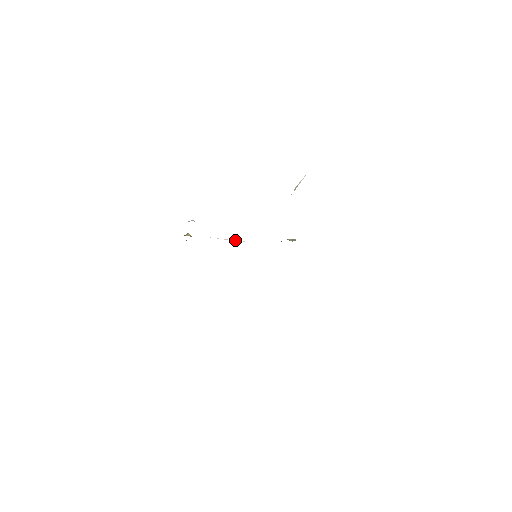
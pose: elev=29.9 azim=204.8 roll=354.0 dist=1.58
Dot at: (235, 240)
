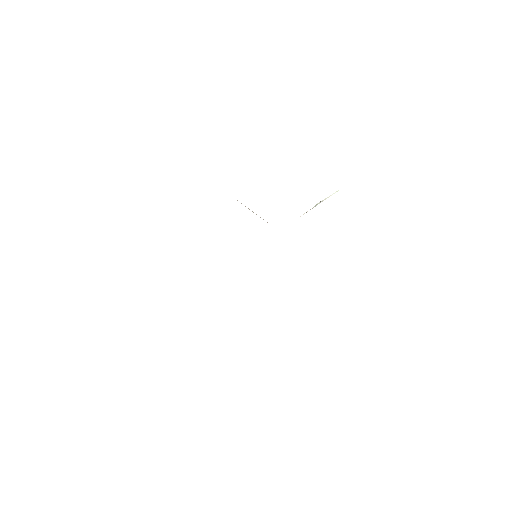
Dot at: occluded
